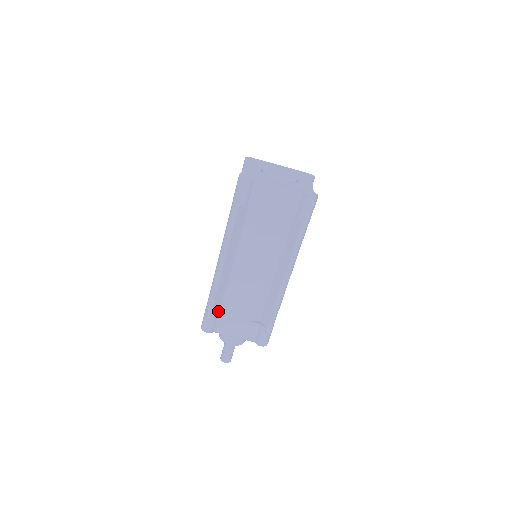
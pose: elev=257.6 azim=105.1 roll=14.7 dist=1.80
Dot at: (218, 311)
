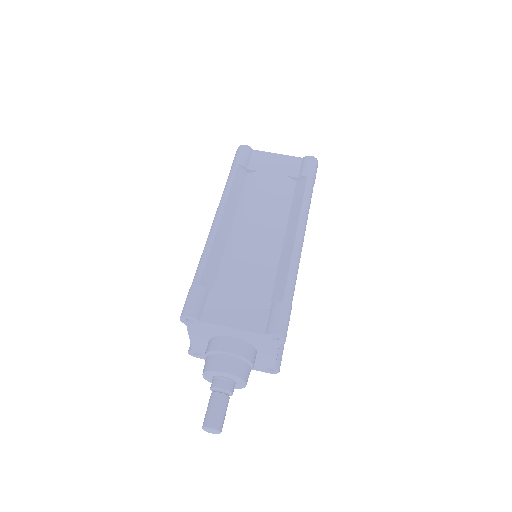
Dot at: (208, 291)
